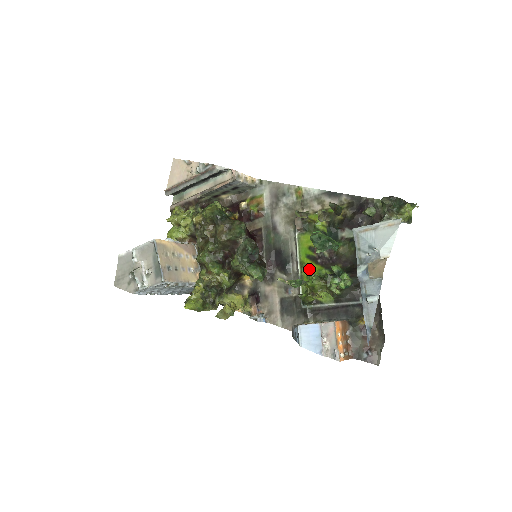
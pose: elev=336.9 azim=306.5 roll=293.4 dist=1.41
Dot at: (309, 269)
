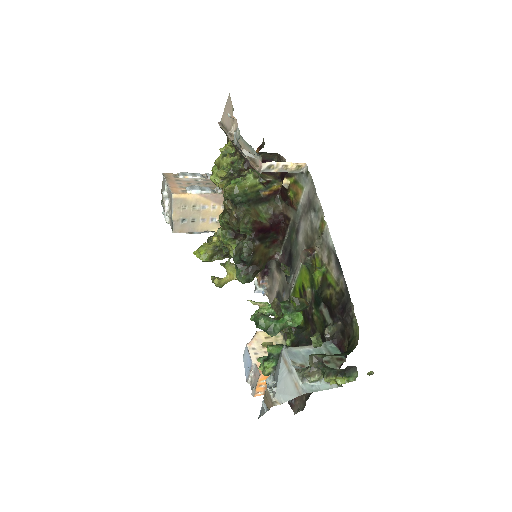
Dot at: occluded
